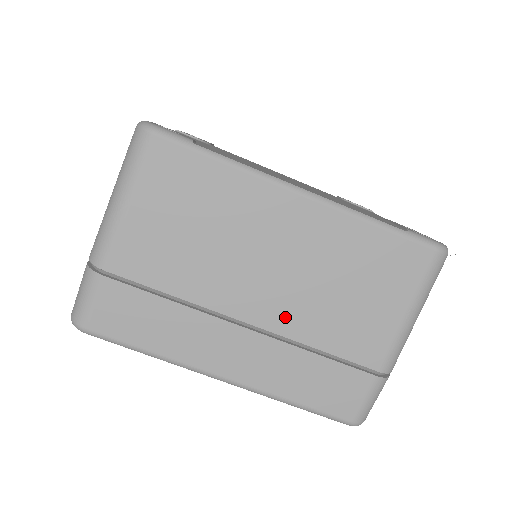
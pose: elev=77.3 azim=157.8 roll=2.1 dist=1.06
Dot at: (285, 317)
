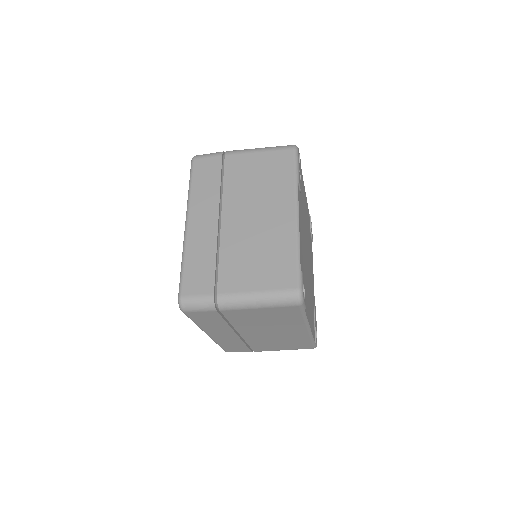
Dot at: (252, 338)
